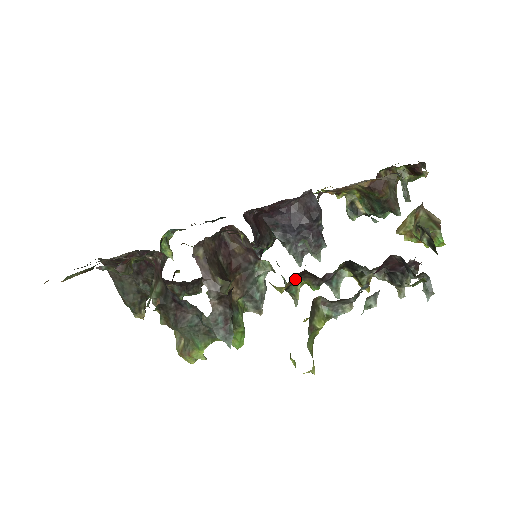
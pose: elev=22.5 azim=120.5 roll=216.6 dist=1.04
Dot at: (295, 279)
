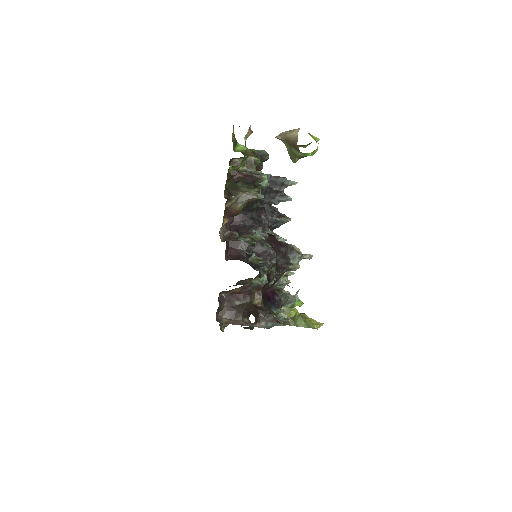
Dot at: occluded
